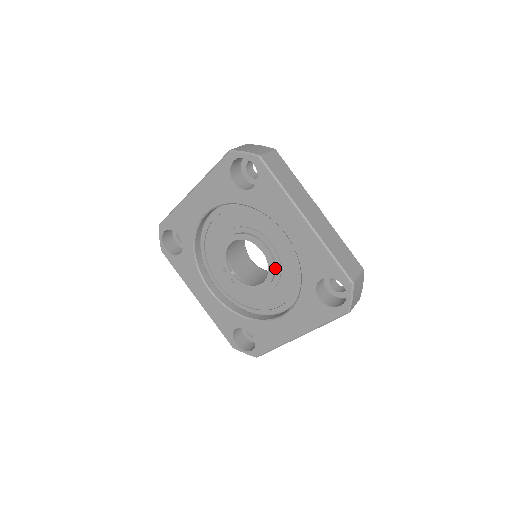
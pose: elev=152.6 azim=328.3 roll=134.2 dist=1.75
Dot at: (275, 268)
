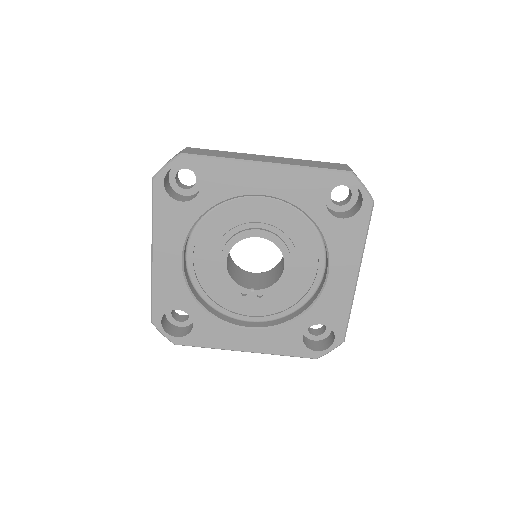
Dot at: (282, 240)
